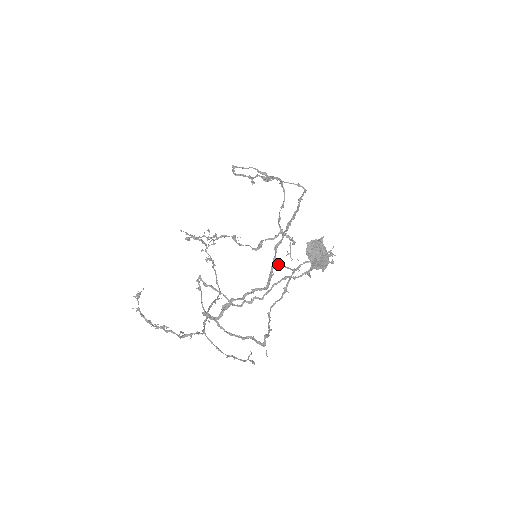
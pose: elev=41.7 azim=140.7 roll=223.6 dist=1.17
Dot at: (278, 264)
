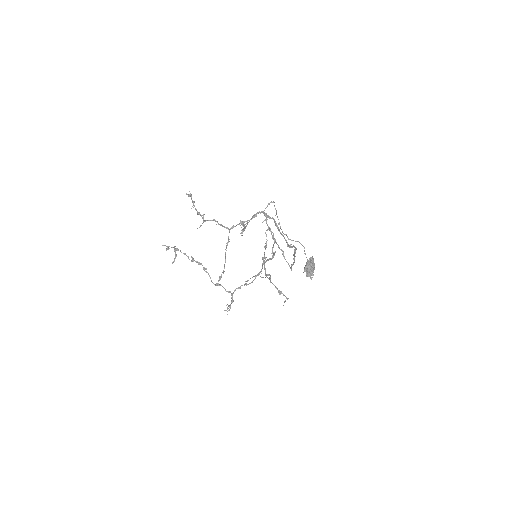
Dot at: occluded
